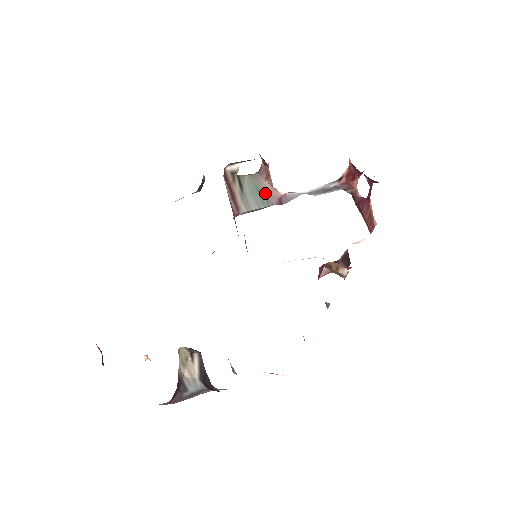
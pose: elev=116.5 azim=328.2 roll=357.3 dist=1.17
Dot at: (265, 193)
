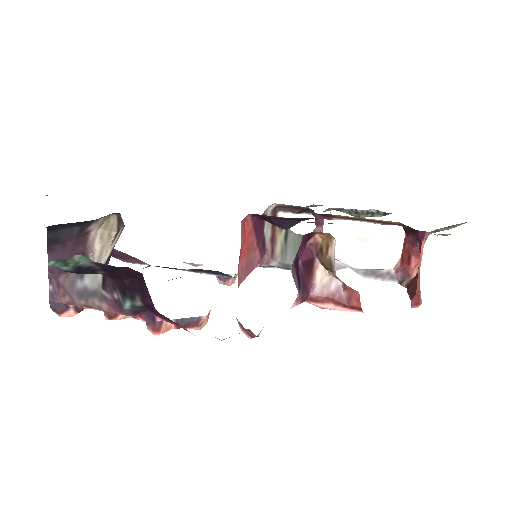
Dot at: occluded
